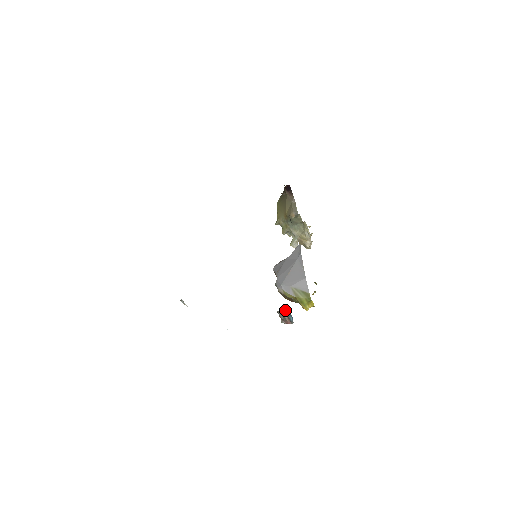
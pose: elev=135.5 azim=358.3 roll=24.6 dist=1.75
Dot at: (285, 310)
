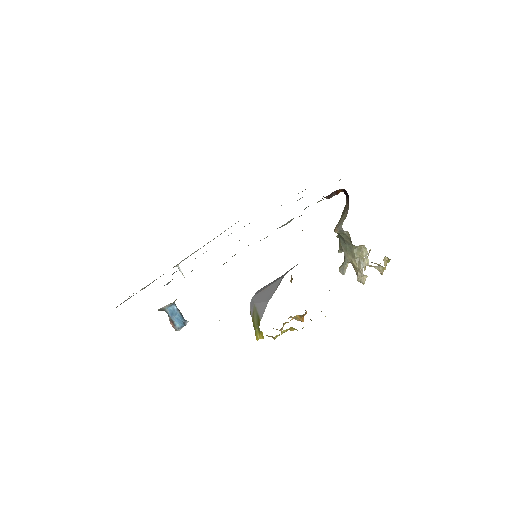
Dot at: (168, 310)
